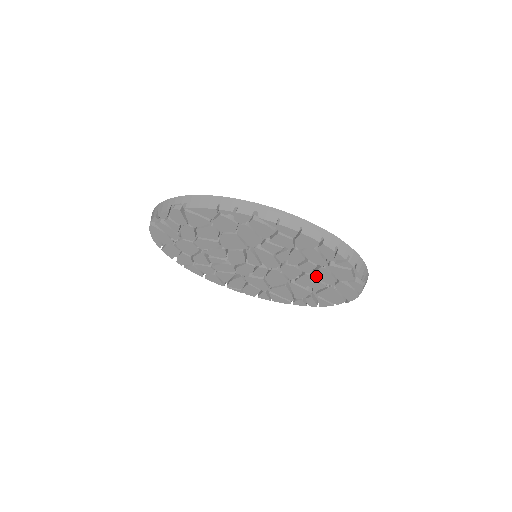
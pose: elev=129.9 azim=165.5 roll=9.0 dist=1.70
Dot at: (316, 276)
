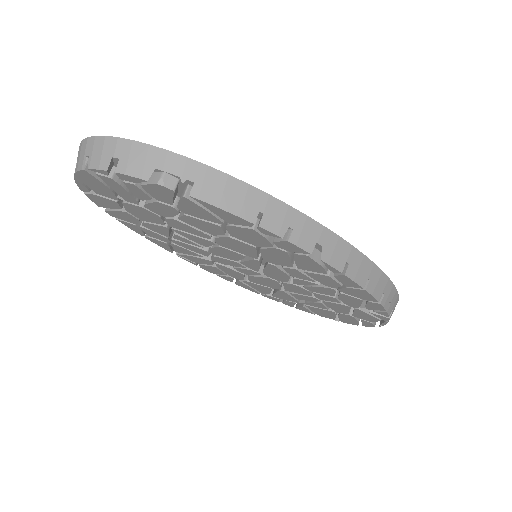
Dot at: (327, 303)
